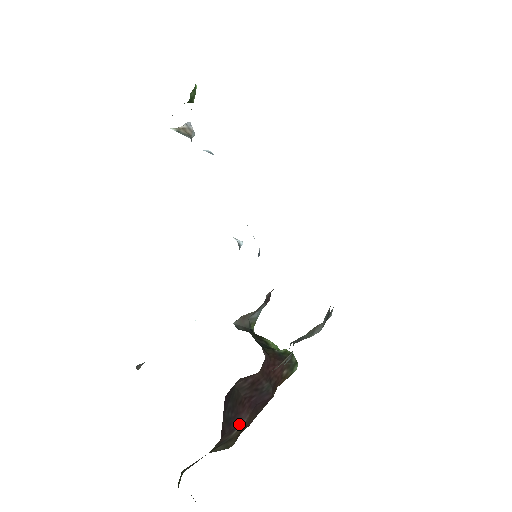
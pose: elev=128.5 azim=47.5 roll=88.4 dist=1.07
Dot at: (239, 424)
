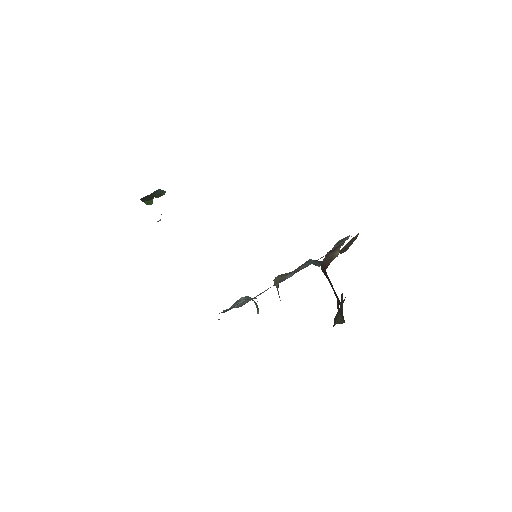
Dot at: occluded
